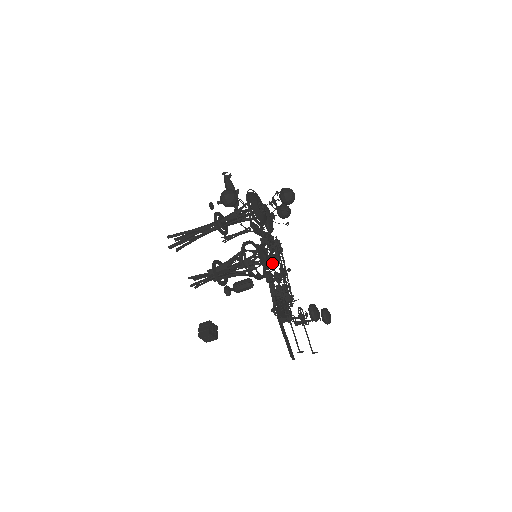
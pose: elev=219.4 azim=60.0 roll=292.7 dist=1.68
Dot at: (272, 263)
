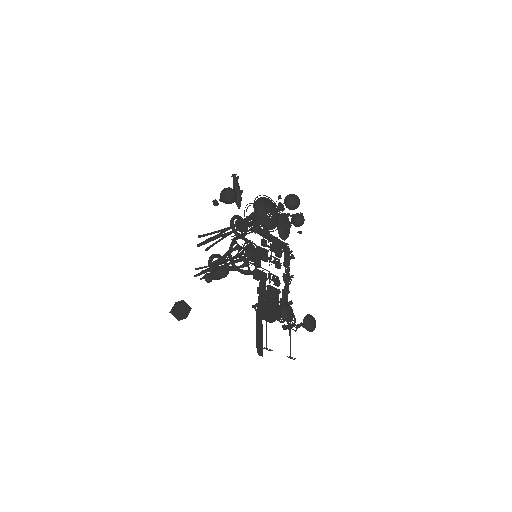
Dot at: occluded
